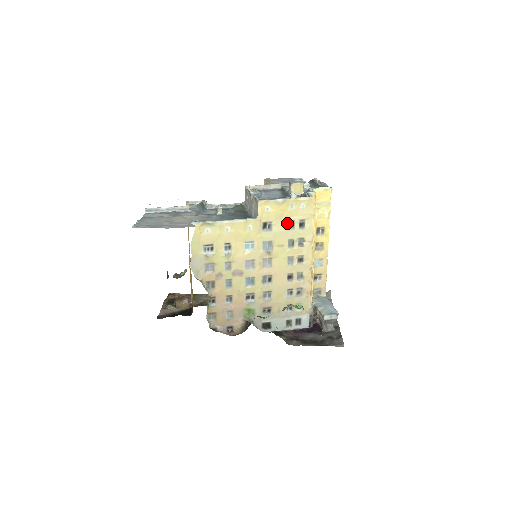
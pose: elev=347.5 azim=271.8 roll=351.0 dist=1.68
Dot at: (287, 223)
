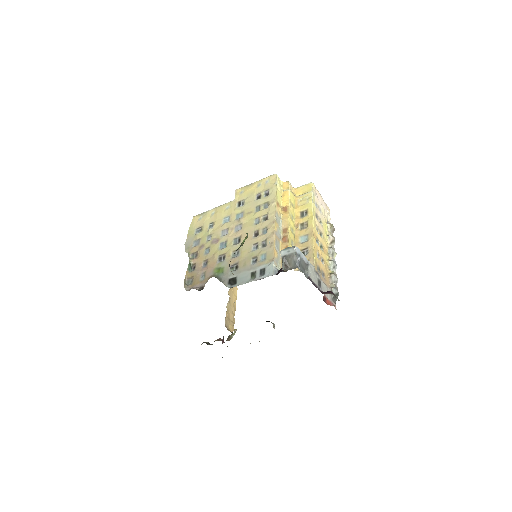
Dot at: (256, 197)
